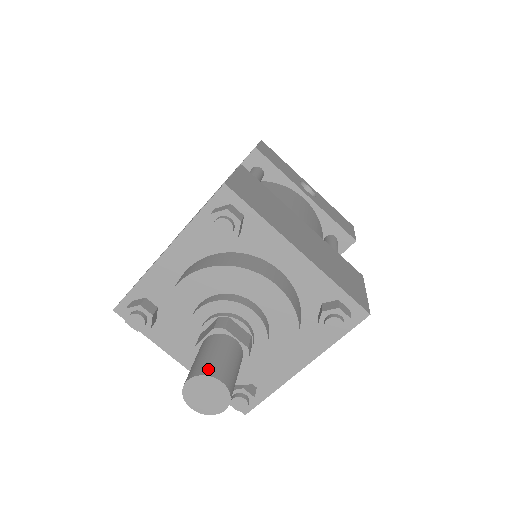
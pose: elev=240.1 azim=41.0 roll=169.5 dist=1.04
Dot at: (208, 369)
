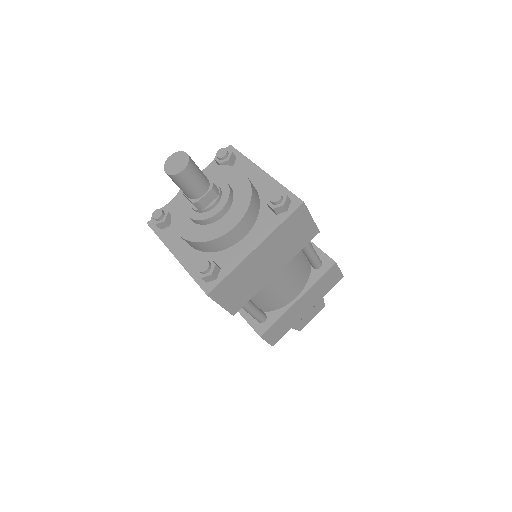
Dot at: occluded
